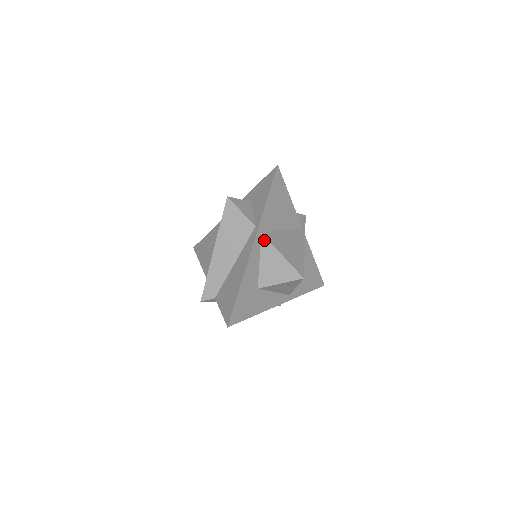
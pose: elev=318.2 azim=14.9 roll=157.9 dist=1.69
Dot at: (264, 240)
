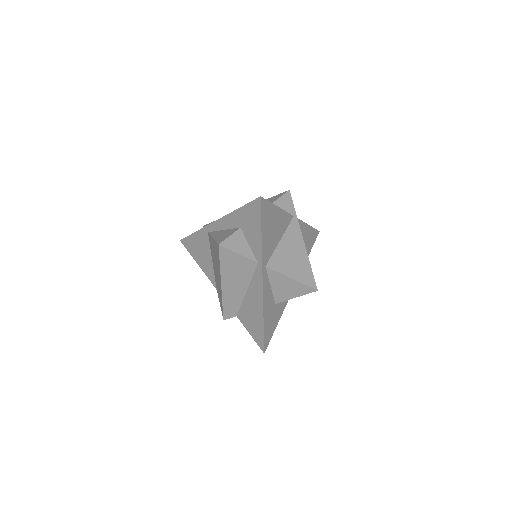
Dot at: (270, 271)
